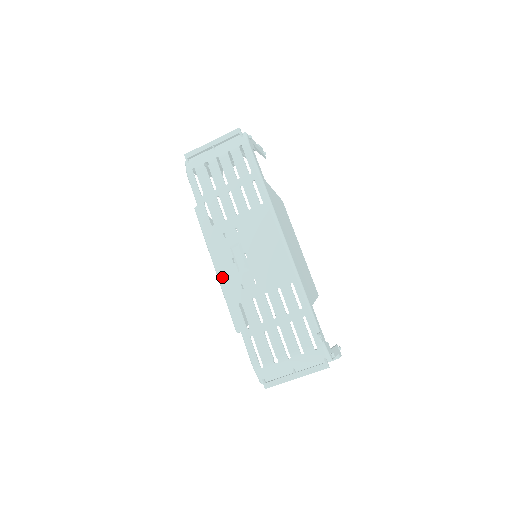
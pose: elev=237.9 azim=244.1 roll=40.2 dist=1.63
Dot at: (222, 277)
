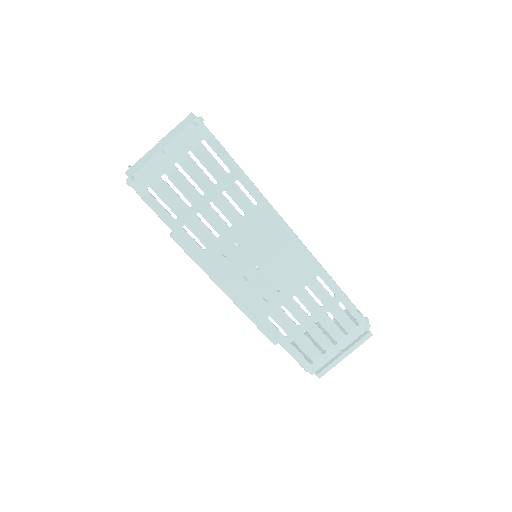
Dot at: (239, 300)
